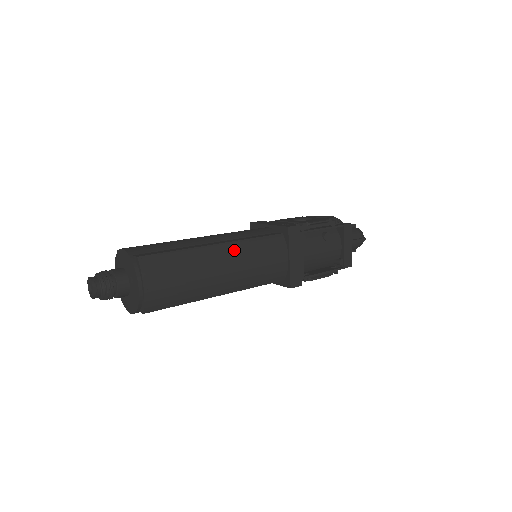
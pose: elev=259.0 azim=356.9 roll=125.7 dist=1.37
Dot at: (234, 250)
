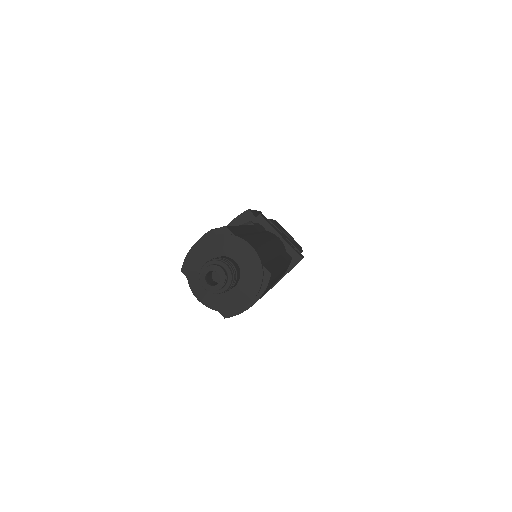
Dot at: occluded
